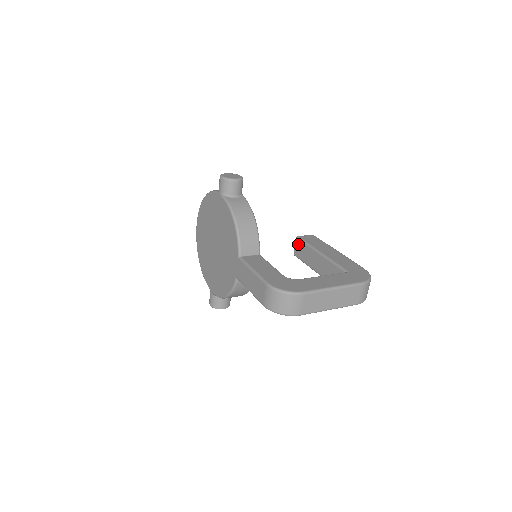
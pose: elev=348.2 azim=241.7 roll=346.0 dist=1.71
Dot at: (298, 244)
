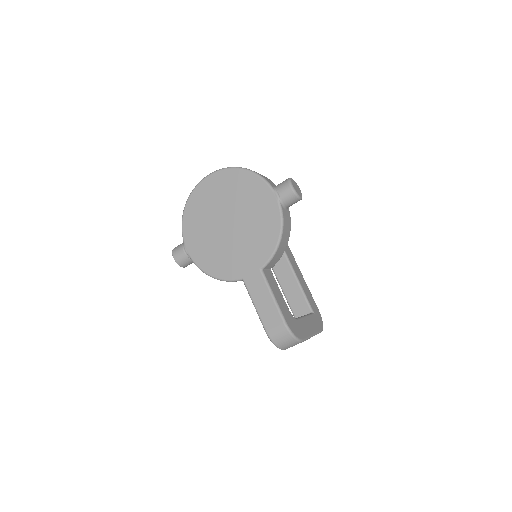
Dot at: occluded
